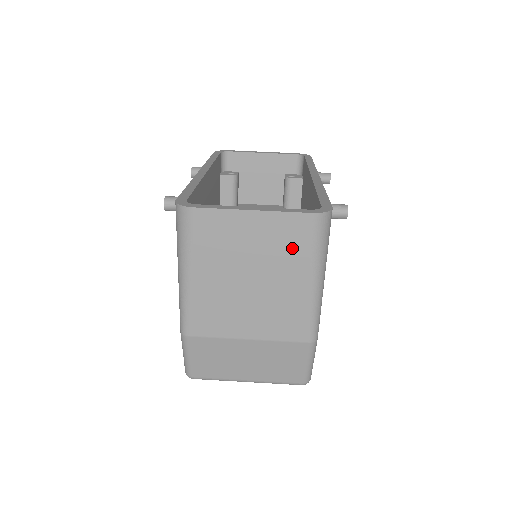
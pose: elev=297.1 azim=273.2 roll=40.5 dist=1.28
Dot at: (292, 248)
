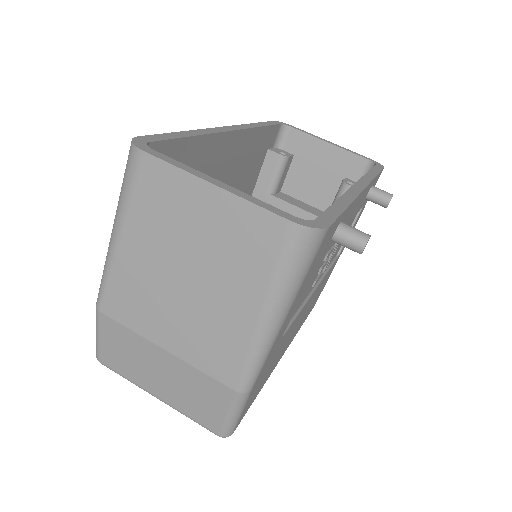
Dot at: (249, 258)
